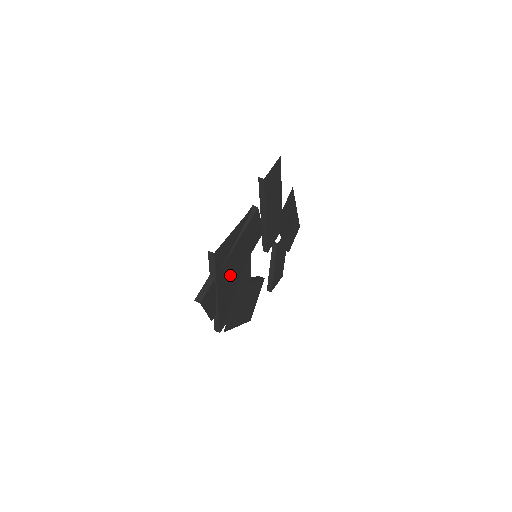
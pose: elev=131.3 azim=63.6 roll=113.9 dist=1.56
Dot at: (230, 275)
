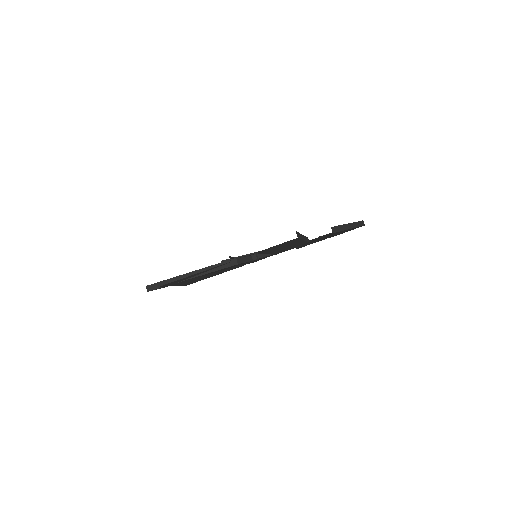
Dot at: (196, 278)
